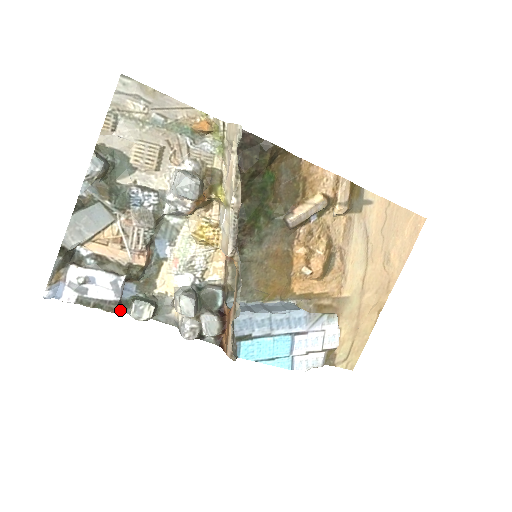
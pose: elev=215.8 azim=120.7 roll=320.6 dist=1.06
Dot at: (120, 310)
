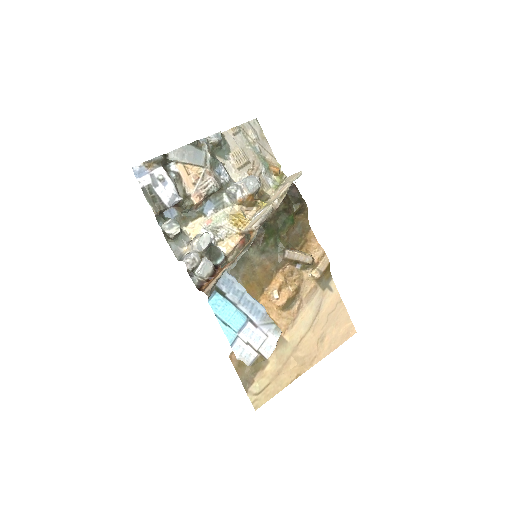
Dot at: (158, 218)
